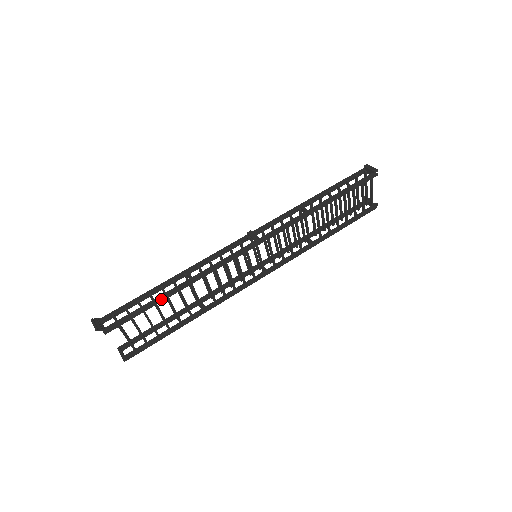
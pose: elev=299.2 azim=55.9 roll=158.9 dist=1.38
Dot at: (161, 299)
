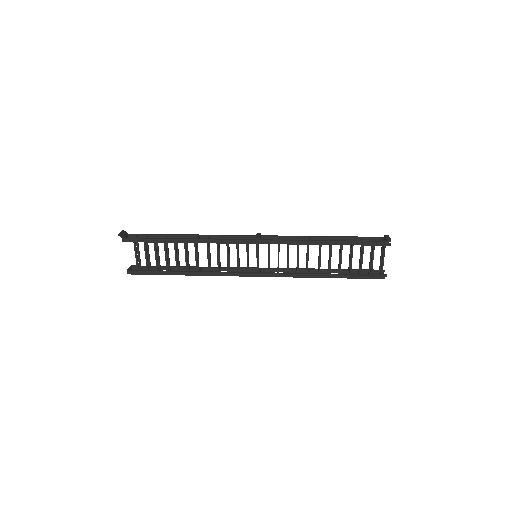
Dot at: (169, 240)
